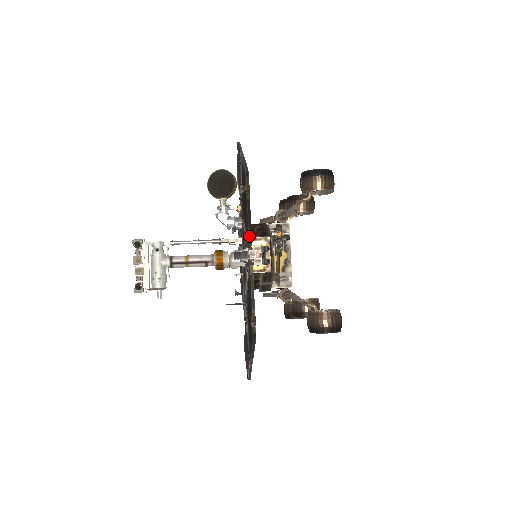
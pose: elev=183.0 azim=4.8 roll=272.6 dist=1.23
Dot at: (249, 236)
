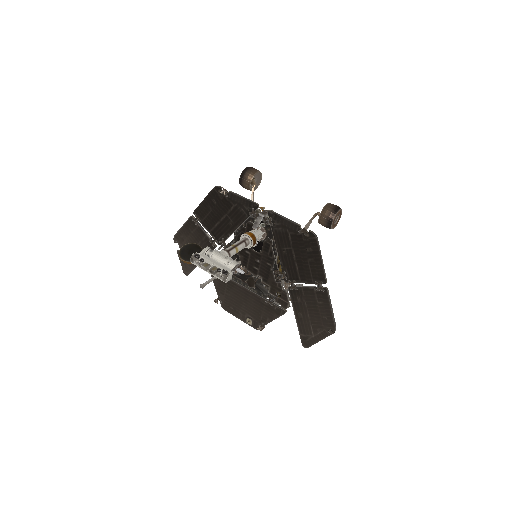
Dot at: (253, 202)
